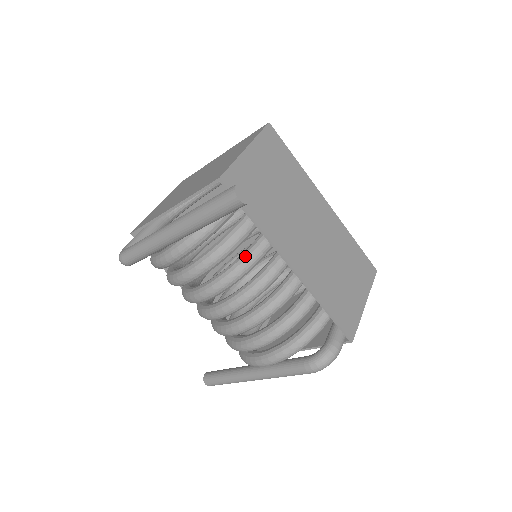
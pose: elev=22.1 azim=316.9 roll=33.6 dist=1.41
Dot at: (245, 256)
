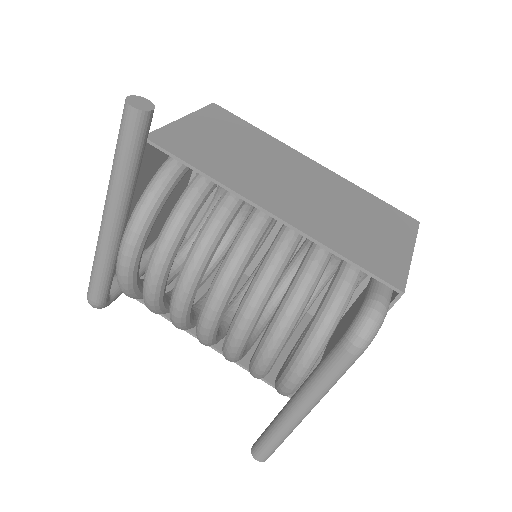
Dot at: (206, 220)
